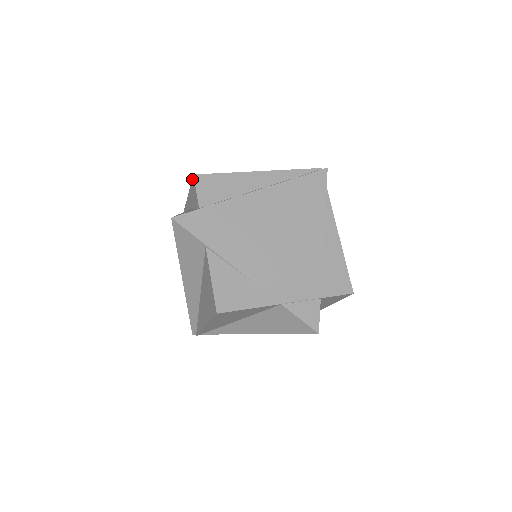
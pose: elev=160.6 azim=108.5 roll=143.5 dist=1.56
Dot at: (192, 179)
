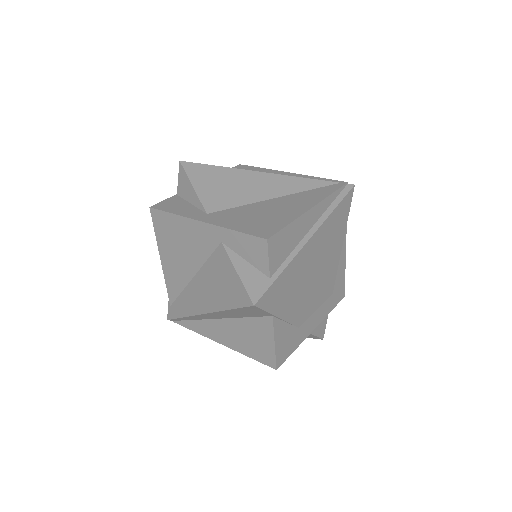
Dot at: (259, 238)
